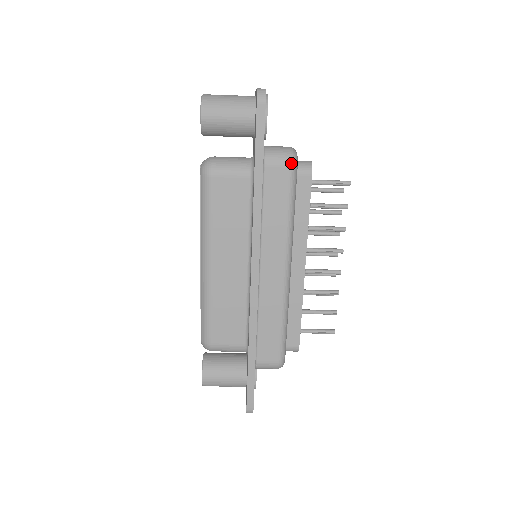
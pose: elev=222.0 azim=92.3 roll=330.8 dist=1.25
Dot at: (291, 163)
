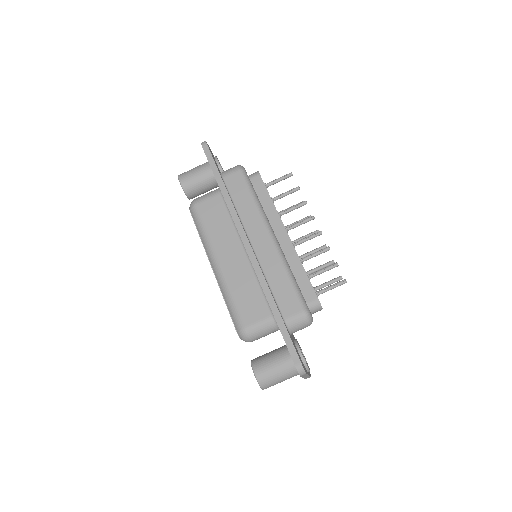
Dot at: (239, 169)
